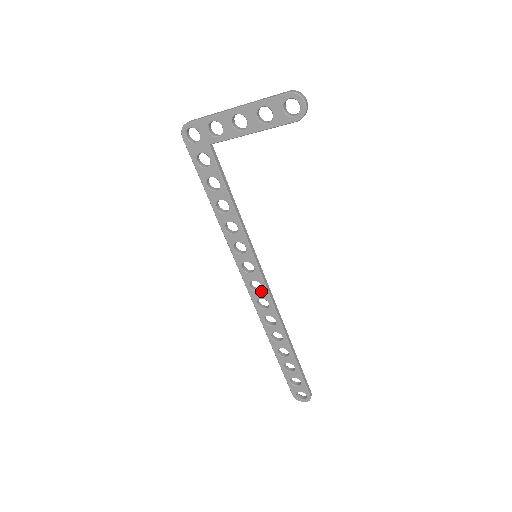
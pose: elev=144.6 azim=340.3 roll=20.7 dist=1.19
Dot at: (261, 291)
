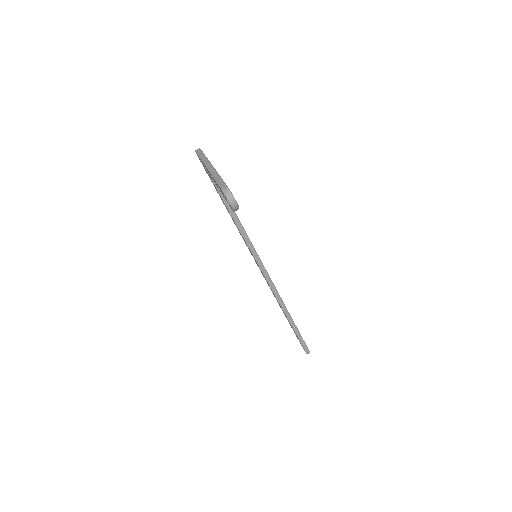
Dot at: (264, 277)
